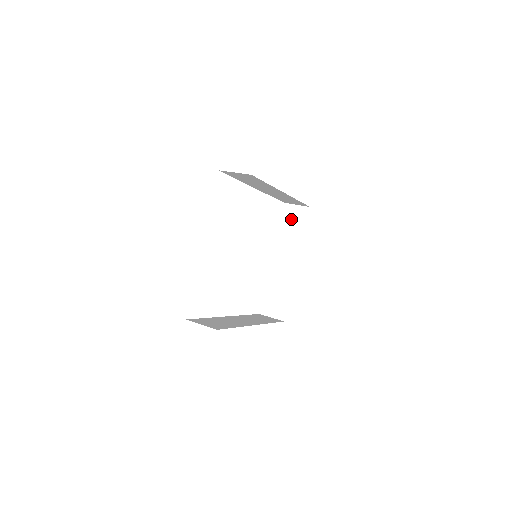
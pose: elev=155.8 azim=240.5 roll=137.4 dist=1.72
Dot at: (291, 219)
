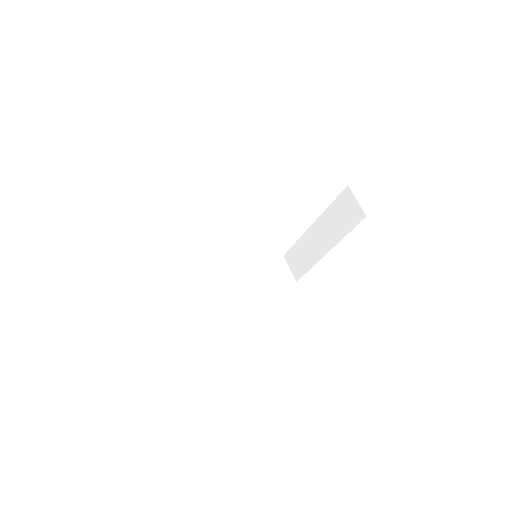
Dot at: (344, 209)
